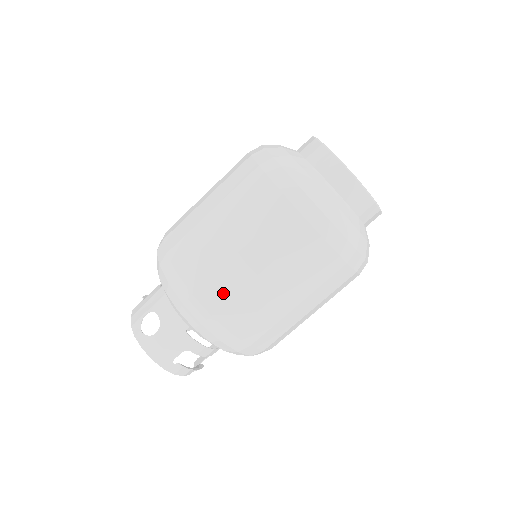
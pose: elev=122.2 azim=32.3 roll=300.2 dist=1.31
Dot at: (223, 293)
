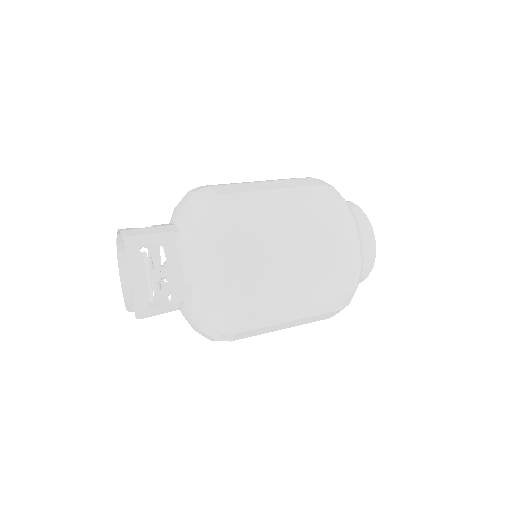
Dot at: (236, 190)
